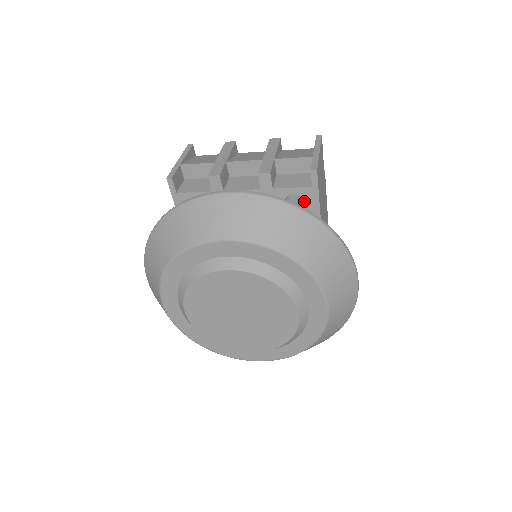
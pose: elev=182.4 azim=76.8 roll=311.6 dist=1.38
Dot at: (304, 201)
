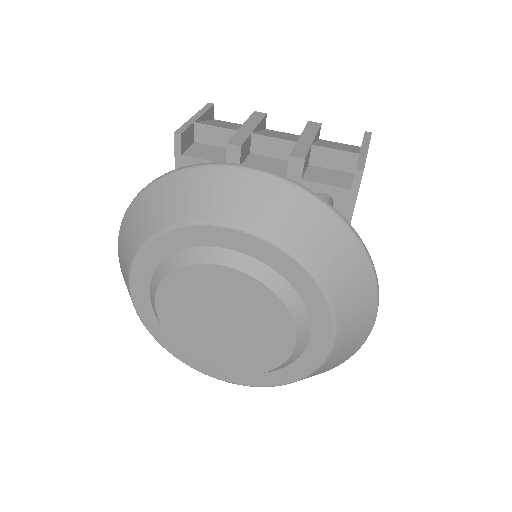
Dot at: (335, 205)
